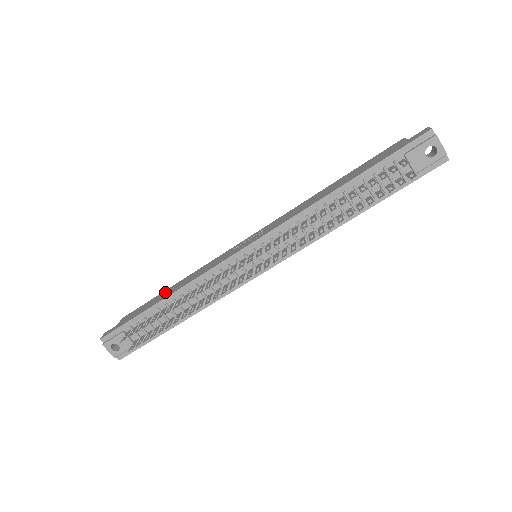
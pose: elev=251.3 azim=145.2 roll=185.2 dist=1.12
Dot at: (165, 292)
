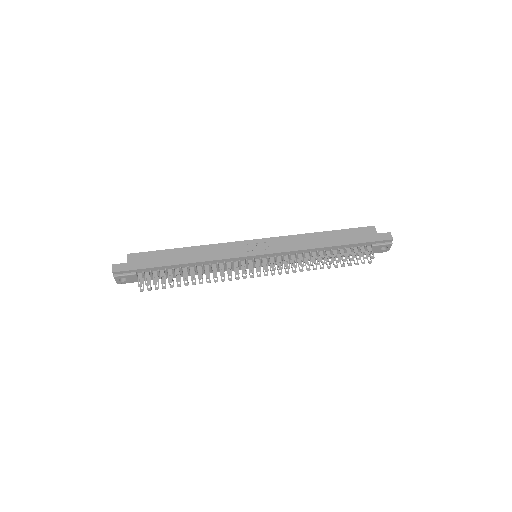
Dot at: (177, 253)
